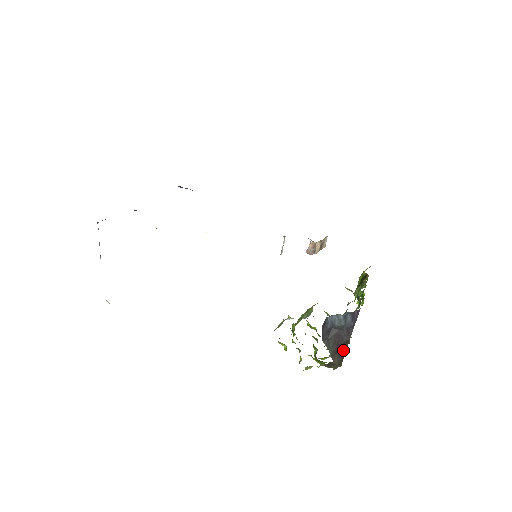
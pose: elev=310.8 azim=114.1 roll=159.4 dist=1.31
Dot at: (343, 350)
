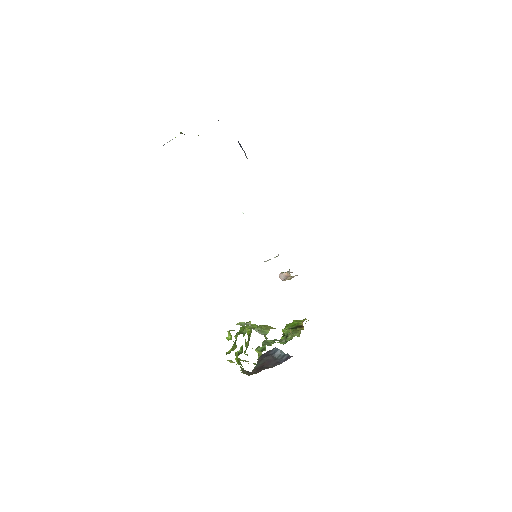
Dot at: (261, 369)
